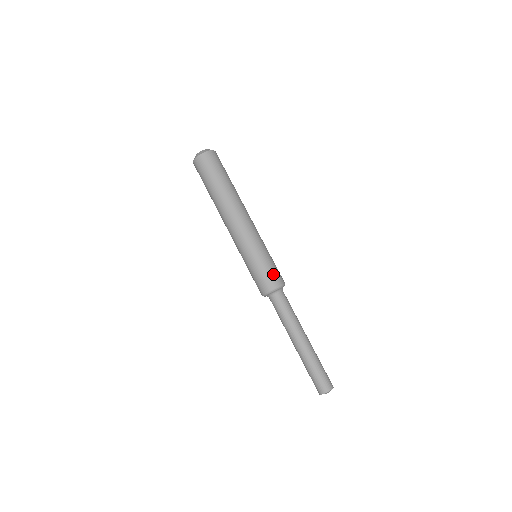
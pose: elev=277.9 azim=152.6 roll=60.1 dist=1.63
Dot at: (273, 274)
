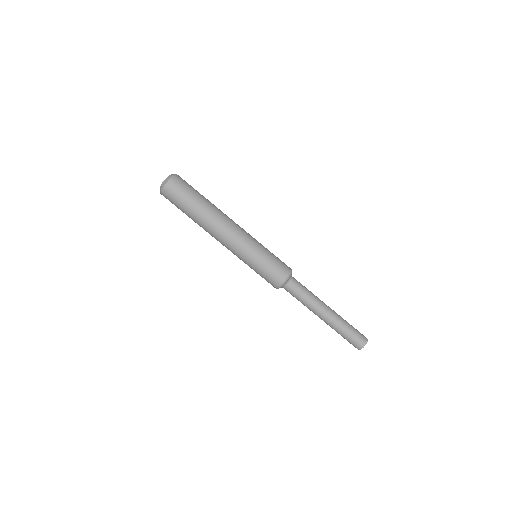
Dot at: (280, 266)
